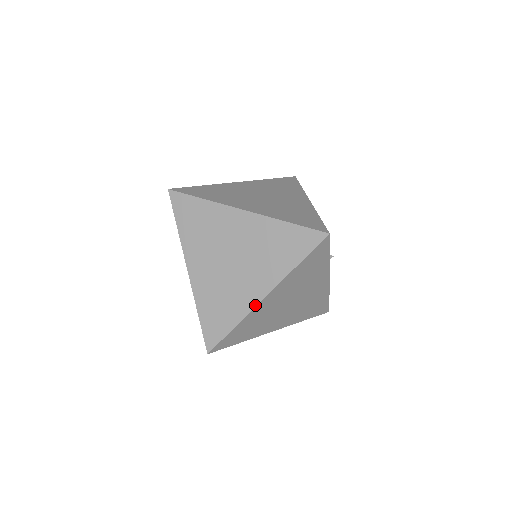
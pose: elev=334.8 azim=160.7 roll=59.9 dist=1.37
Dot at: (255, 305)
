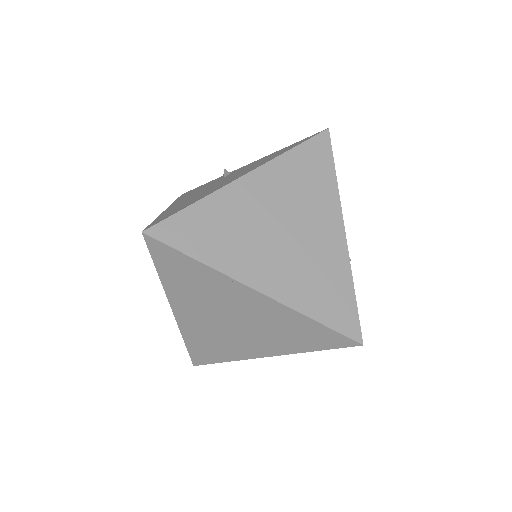
Dot at: (254, 358)
